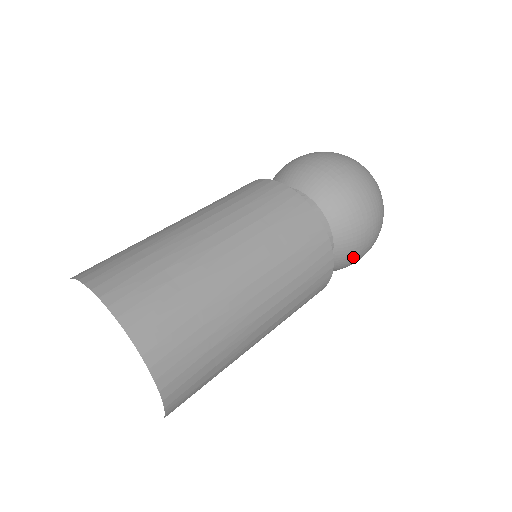
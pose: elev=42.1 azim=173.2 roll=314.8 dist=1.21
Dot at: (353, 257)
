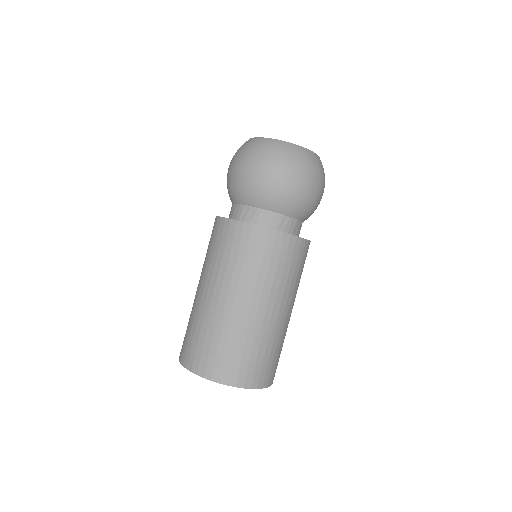
Dot at: occluded
